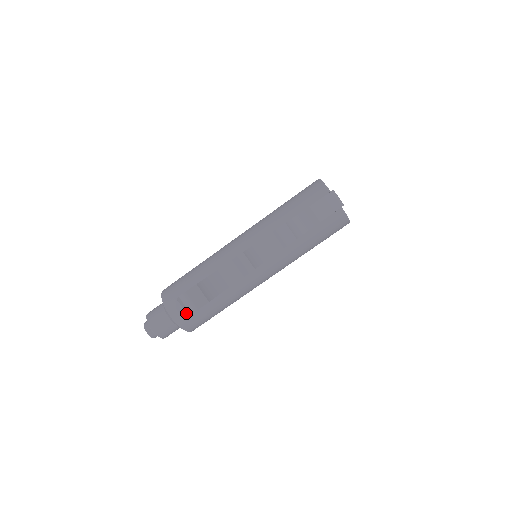
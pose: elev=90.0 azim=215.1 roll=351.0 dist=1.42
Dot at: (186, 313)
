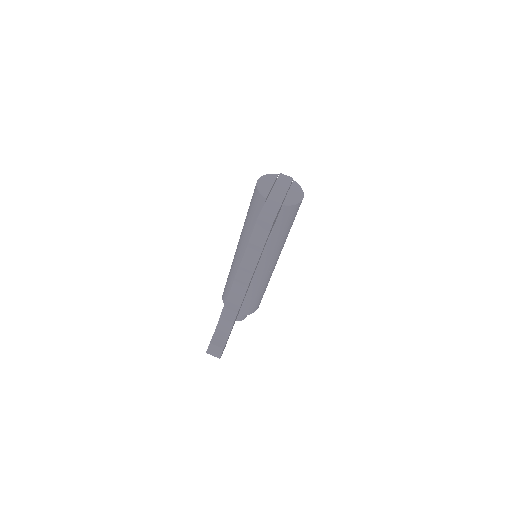
Dot at: (242, 308)
